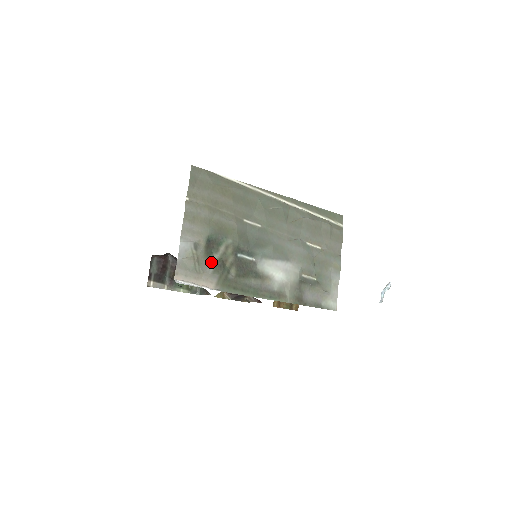
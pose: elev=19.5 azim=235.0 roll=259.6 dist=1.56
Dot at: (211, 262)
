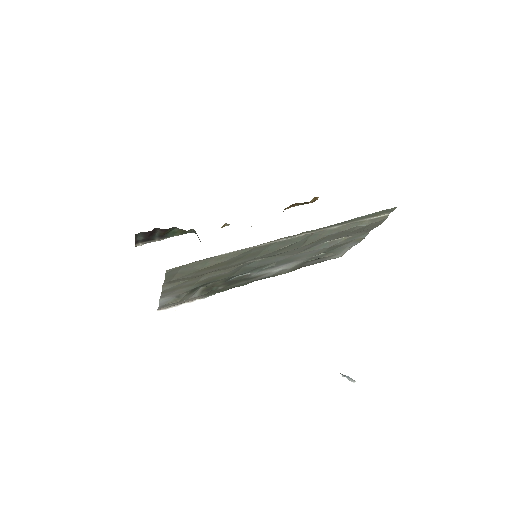
Dot at: (197, 291)
